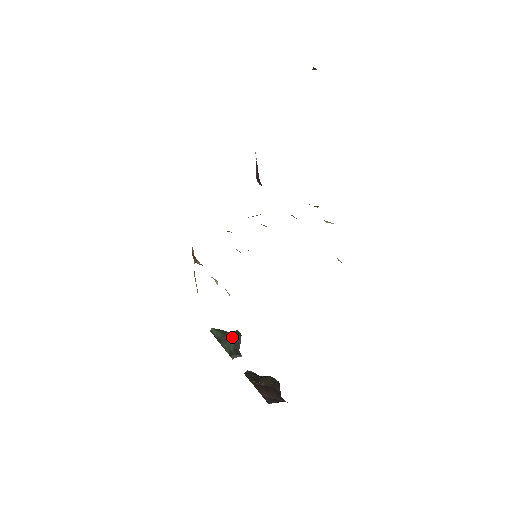
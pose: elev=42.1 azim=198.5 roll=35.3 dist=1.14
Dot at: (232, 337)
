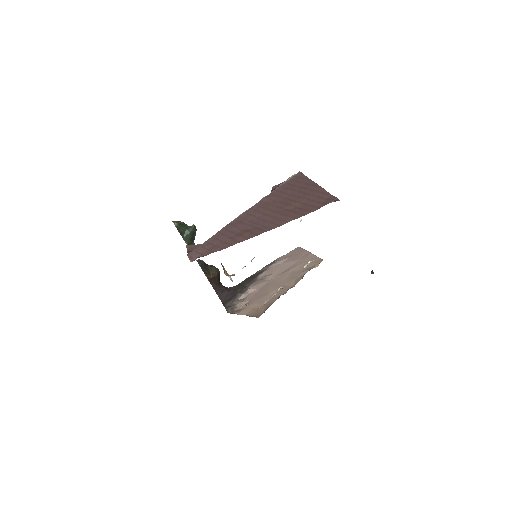
Dot at: (191, 232)
